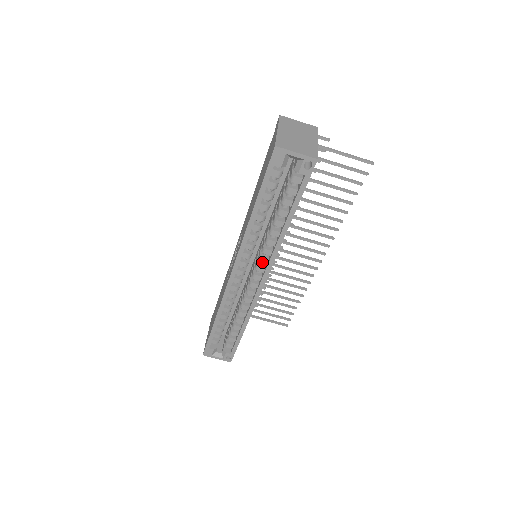
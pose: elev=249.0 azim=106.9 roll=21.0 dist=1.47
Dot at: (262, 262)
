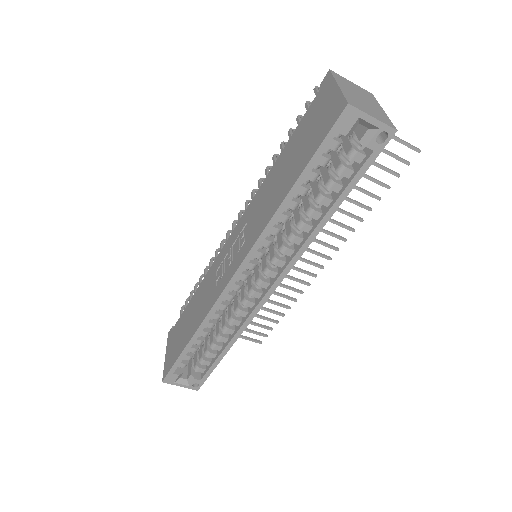
Dot at: (276, 264)
